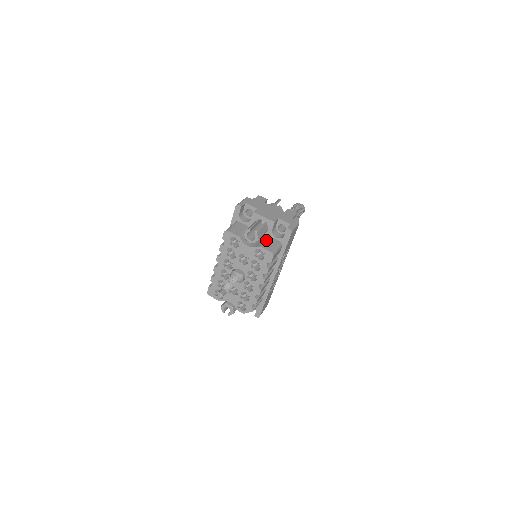
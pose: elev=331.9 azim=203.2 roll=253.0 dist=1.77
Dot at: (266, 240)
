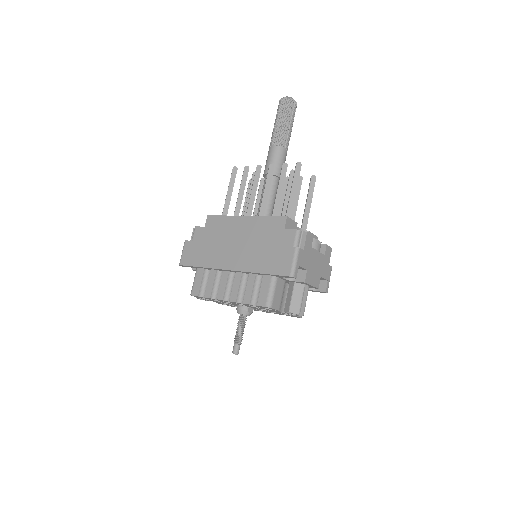
Dot at: occluded
